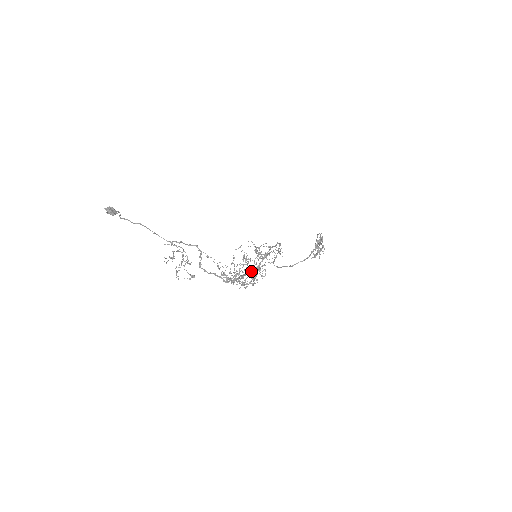
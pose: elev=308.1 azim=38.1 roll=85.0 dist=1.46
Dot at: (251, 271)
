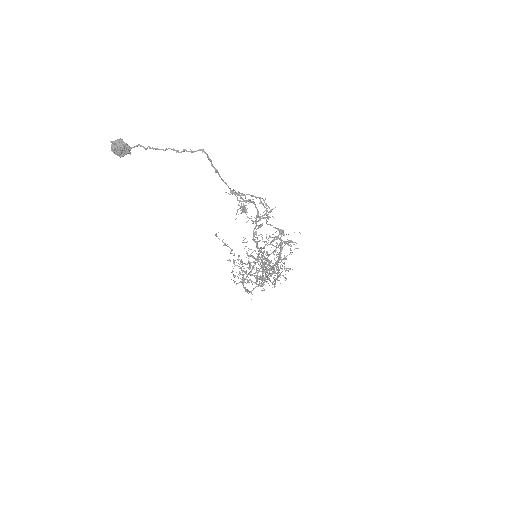
Dot at: occluded
